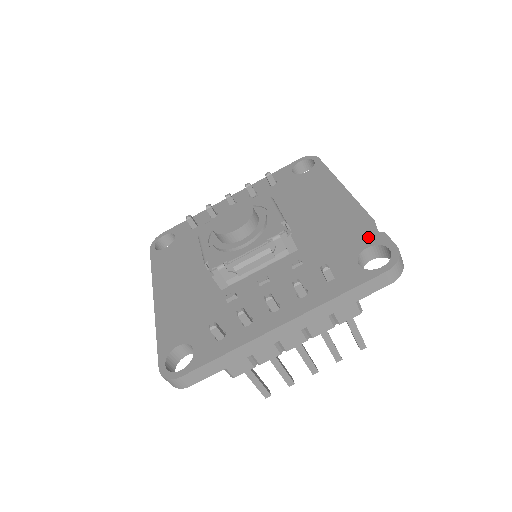
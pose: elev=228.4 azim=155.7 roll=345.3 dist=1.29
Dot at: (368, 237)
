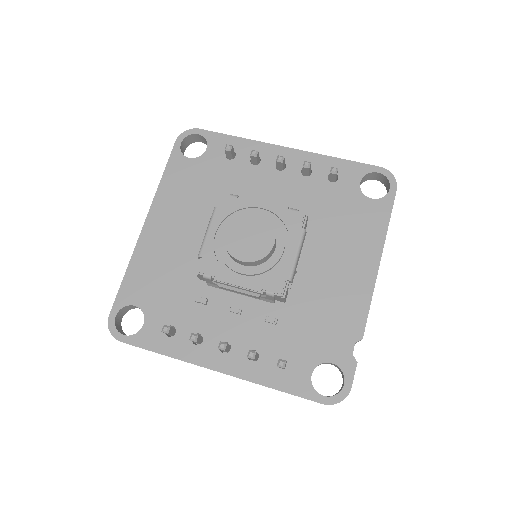
Dot at: (342, 353)
